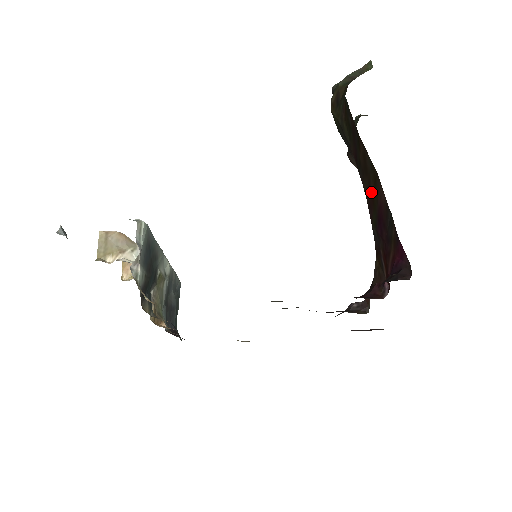
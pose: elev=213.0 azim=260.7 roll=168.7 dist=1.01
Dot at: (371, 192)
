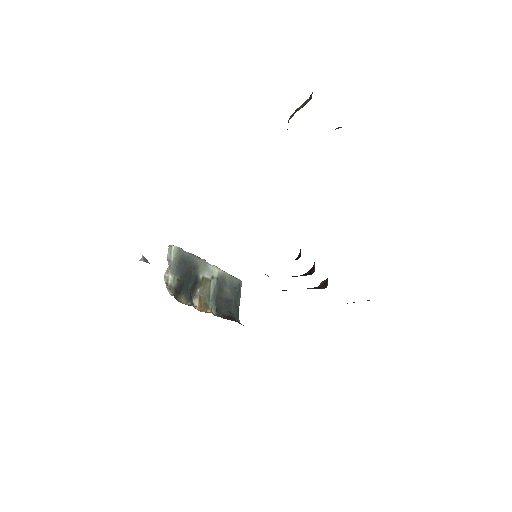
Dot at: occluded
